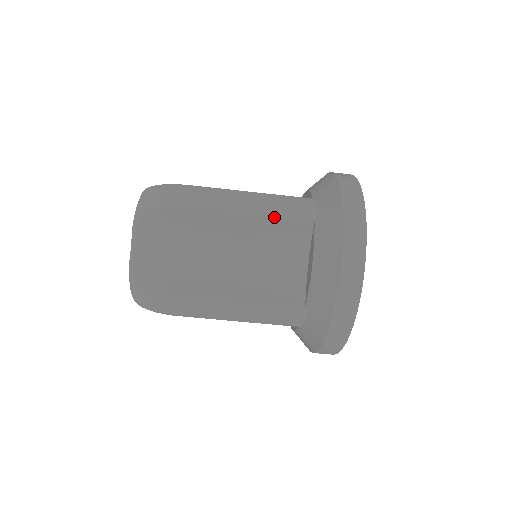
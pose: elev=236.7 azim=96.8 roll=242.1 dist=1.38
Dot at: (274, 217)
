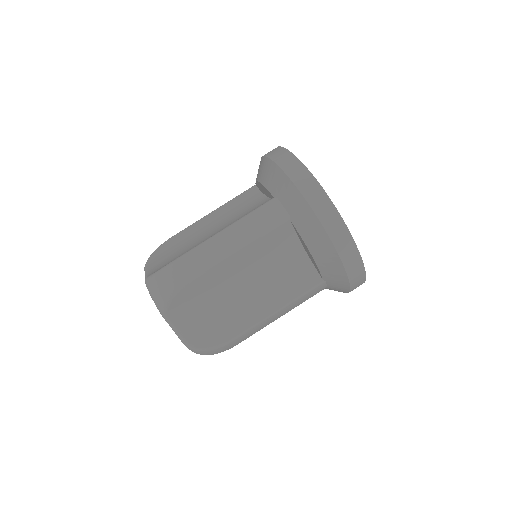
Dot at: (229, 201)
